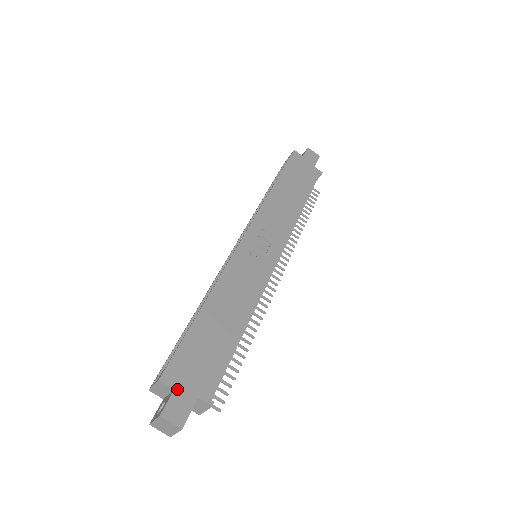
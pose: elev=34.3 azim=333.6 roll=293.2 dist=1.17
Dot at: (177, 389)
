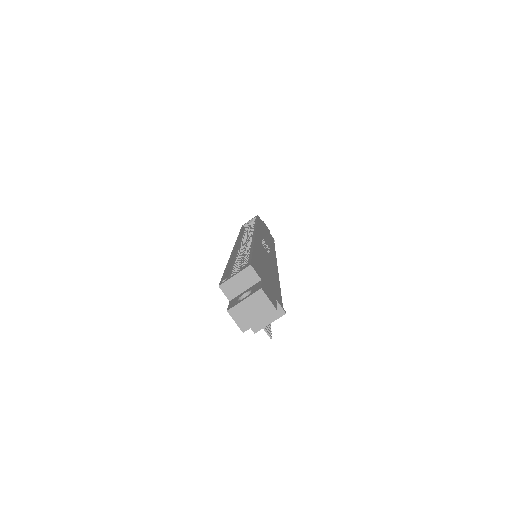
Dot at: (263, 281)
